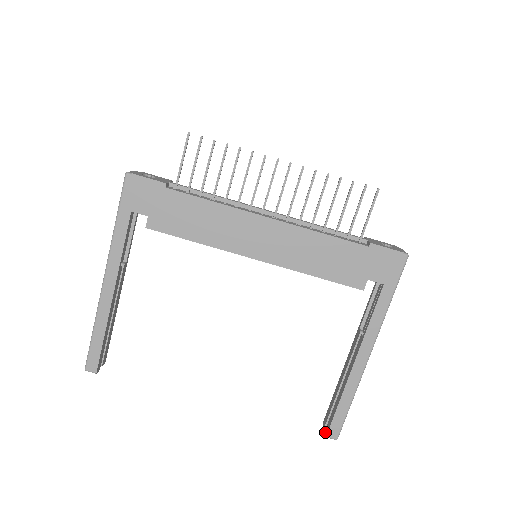
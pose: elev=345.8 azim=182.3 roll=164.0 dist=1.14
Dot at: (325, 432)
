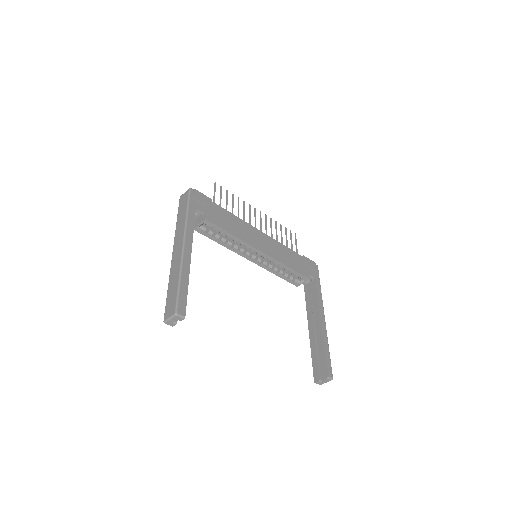
Dot at: (324, 377)
